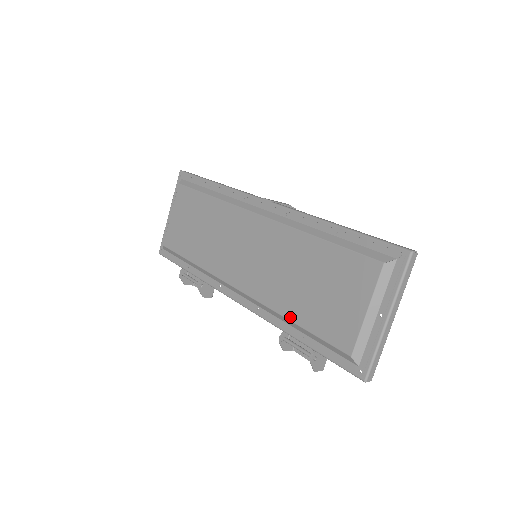
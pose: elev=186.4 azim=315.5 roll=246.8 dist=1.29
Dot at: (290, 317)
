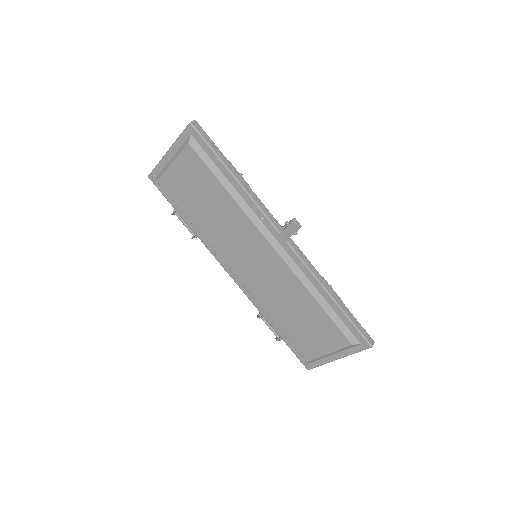
Dot at: (273, 320)
